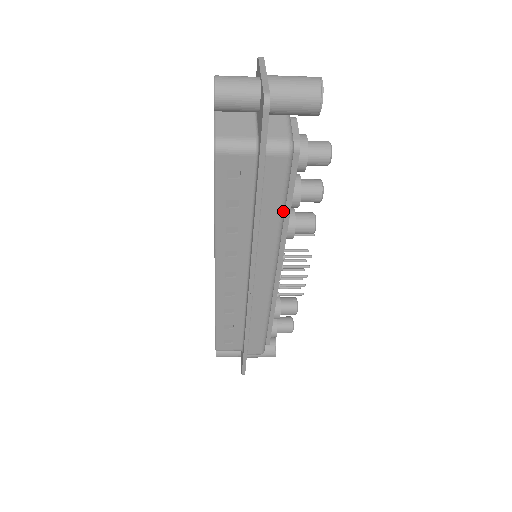
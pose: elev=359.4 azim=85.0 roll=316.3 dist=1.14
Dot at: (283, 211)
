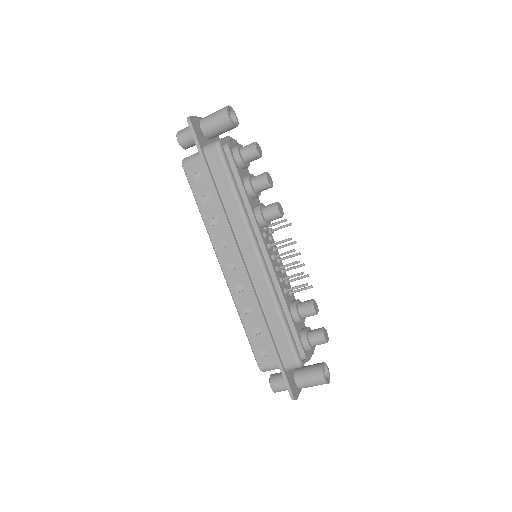
Dot at: (235, 191)
